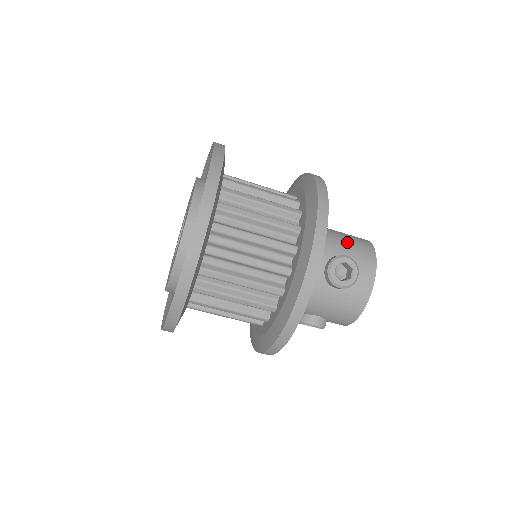
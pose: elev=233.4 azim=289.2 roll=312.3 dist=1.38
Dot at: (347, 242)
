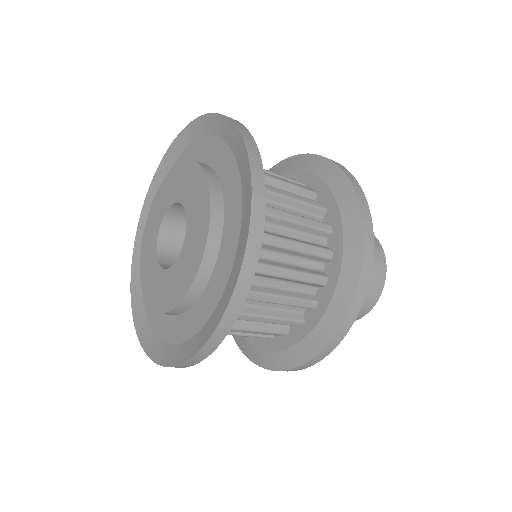
Dot at: occluded
